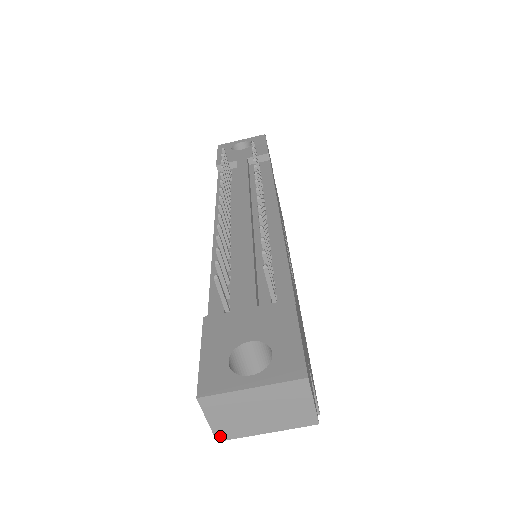
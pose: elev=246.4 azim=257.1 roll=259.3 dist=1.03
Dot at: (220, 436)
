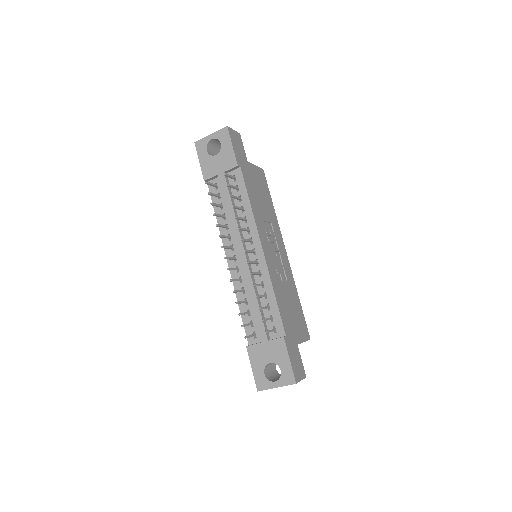
Dot at: occluded
